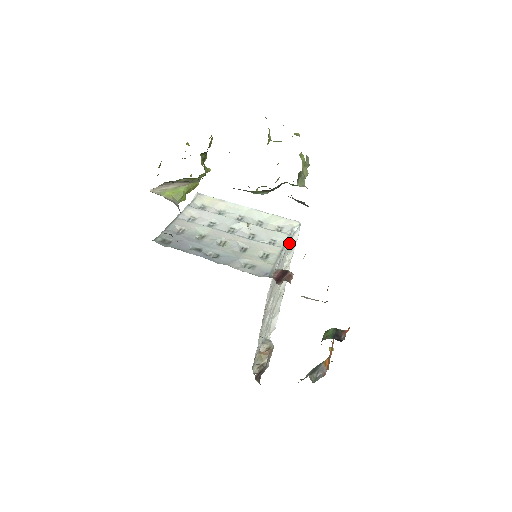
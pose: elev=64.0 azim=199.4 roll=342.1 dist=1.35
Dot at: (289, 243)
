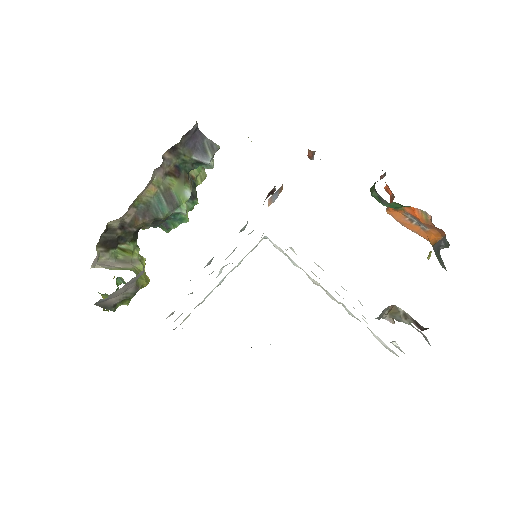
Dot at: occluded
